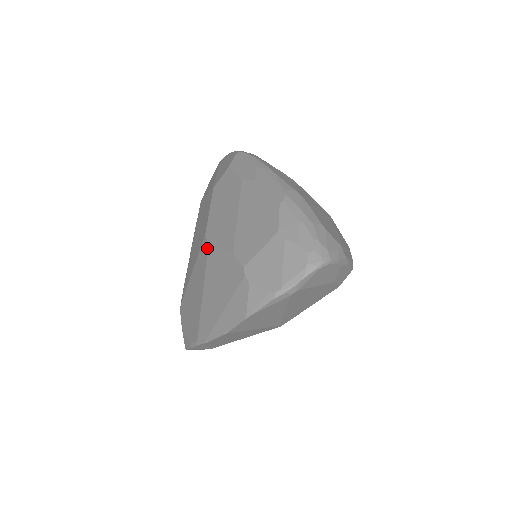
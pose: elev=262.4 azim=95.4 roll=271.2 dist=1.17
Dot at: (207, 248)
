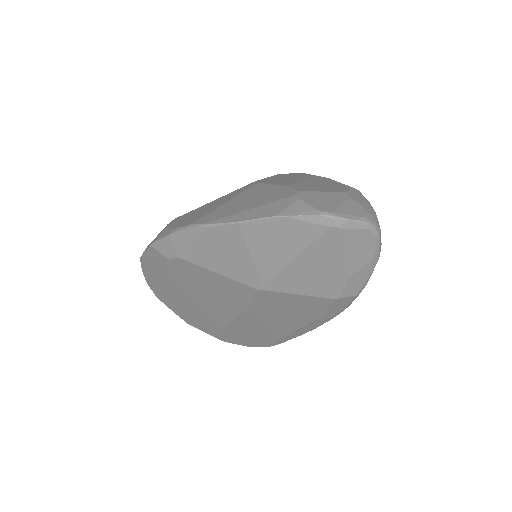
Dot at: (254, 184)
